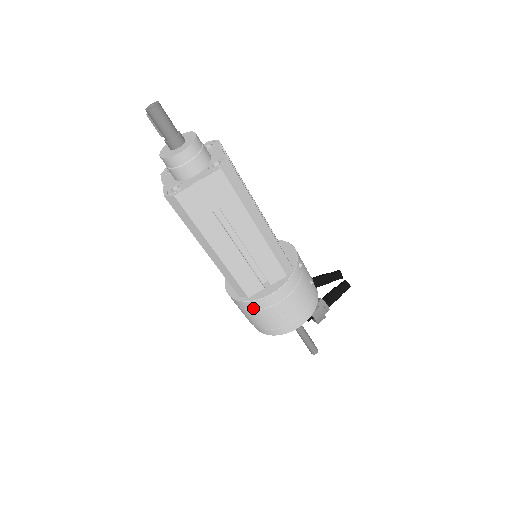
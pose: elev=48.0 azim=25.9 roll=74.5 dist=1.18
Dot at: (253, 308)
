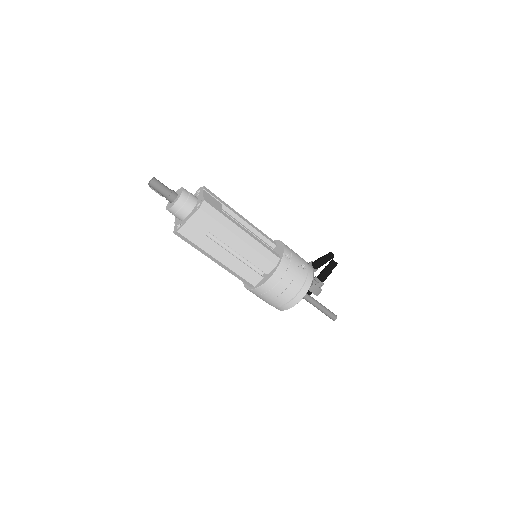
Dot at: (260, 293)
